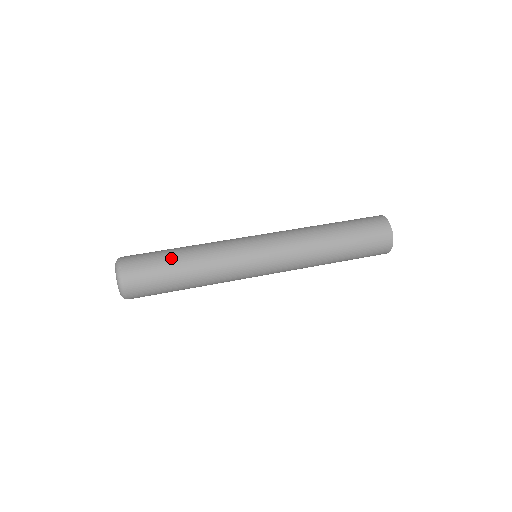
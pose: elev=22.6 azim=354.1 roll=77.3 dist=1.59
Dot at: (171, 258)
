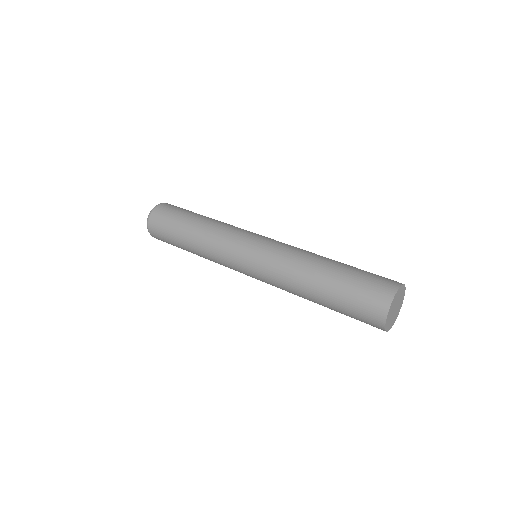
Dot at: (187, 218)
